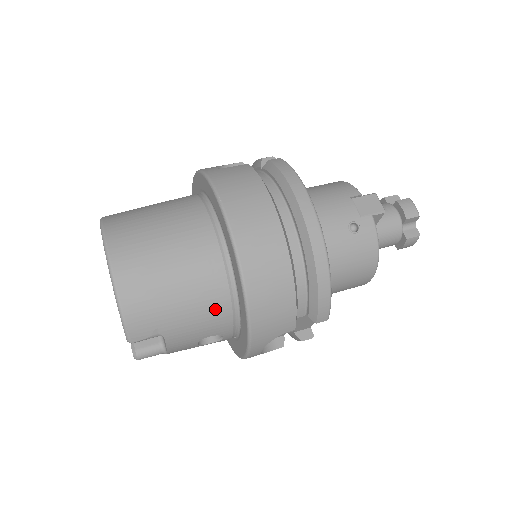
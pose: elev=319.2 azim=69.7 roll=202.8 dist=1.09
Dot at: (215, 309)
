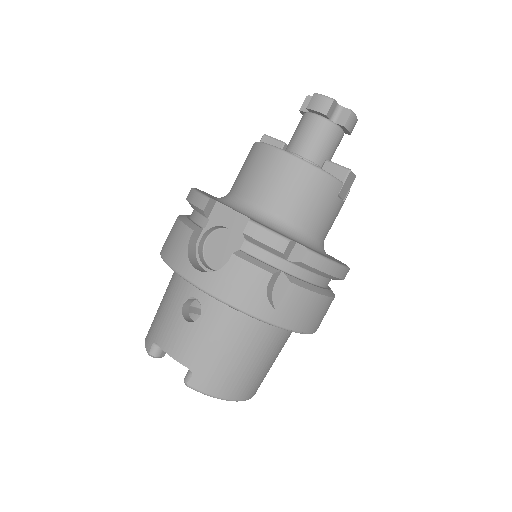
Dot at: occluded
